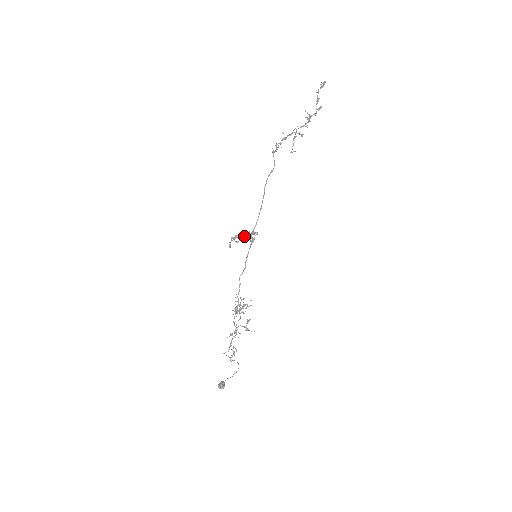
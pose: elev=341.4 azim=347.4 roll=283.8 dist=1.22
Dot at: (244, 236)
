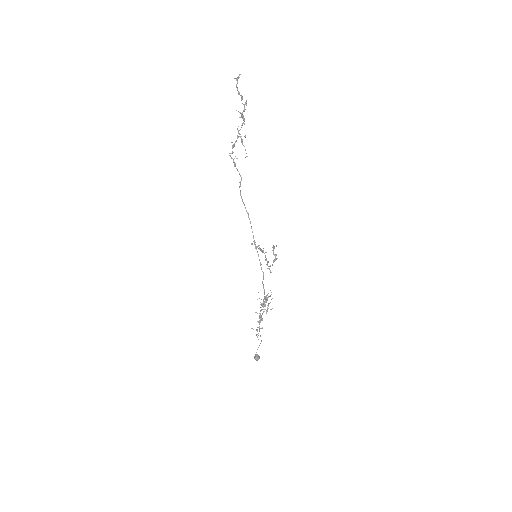
Dot at: occluded
